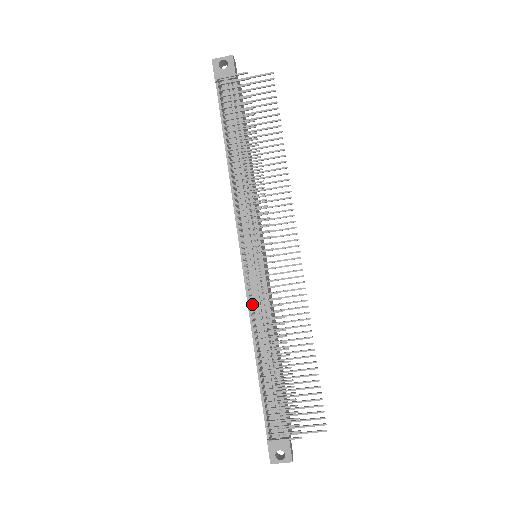
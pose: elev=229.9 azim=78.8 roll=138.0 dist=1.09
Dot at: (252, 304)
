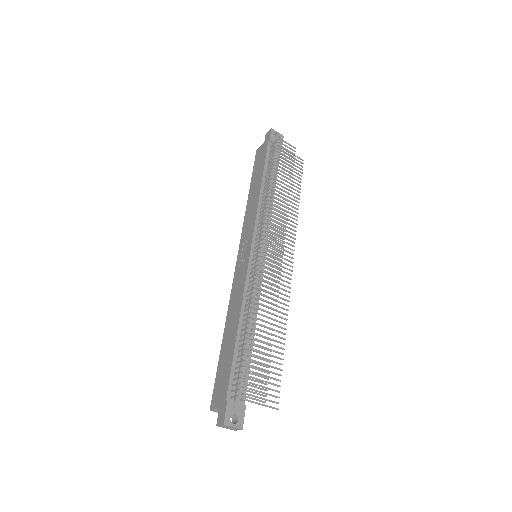
Dot at: (248, 284)
